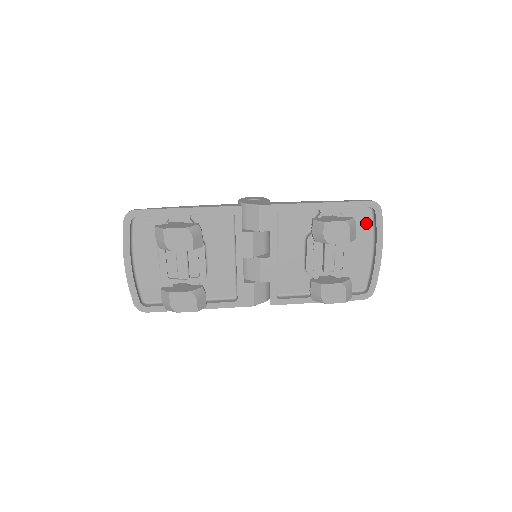
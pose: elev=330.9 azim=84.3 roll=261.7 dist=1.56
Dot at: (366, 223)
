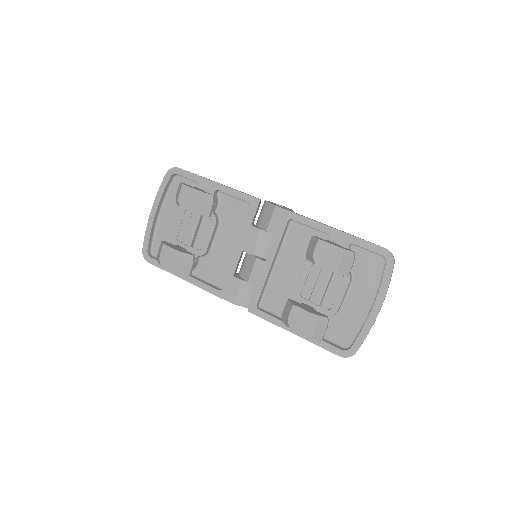
Dot at: (375, 273)
